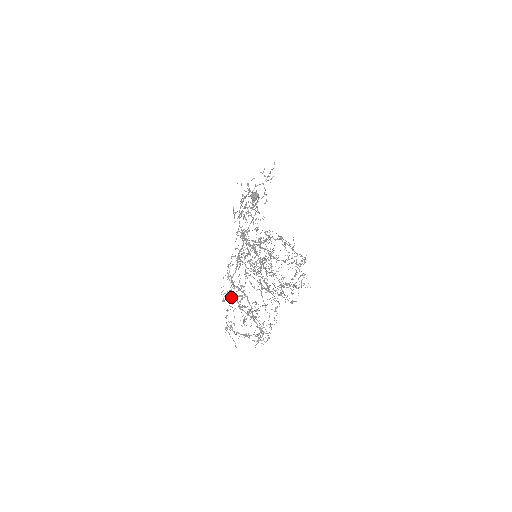
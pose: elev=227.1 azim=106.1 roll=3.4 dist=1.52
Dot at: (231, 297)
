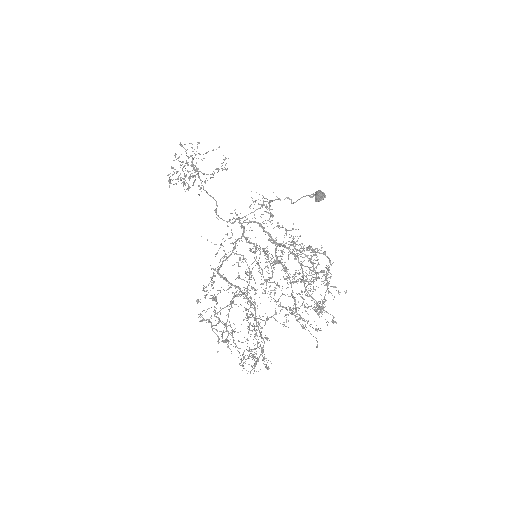
Dot at: (205, 295)
